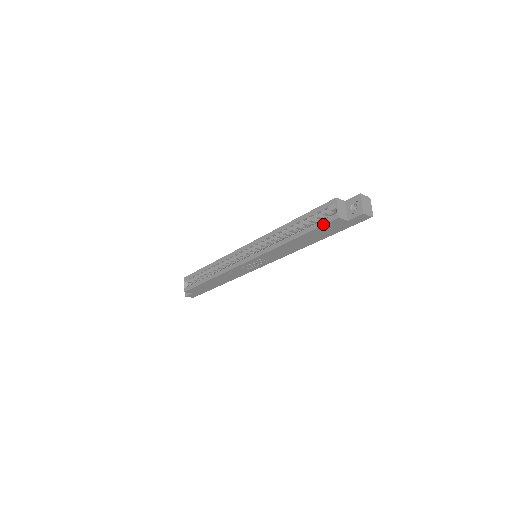
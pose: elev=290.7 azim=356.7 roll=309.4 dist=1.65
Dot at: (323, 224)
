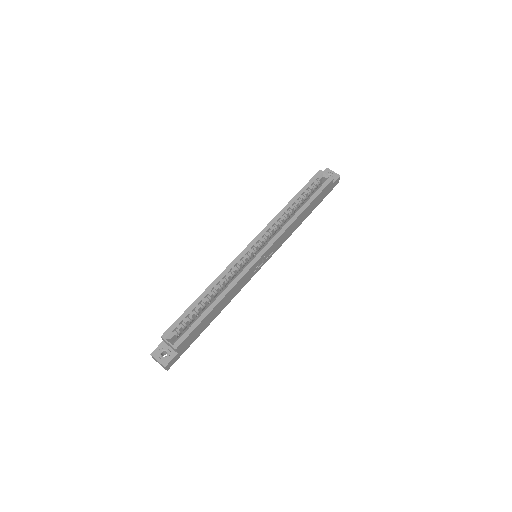
Dot at: (324, 187)
